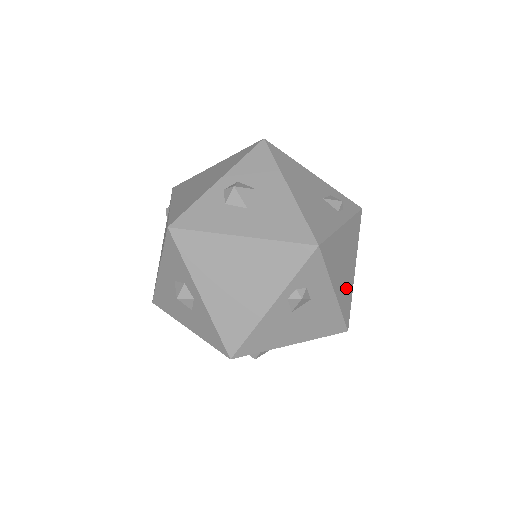
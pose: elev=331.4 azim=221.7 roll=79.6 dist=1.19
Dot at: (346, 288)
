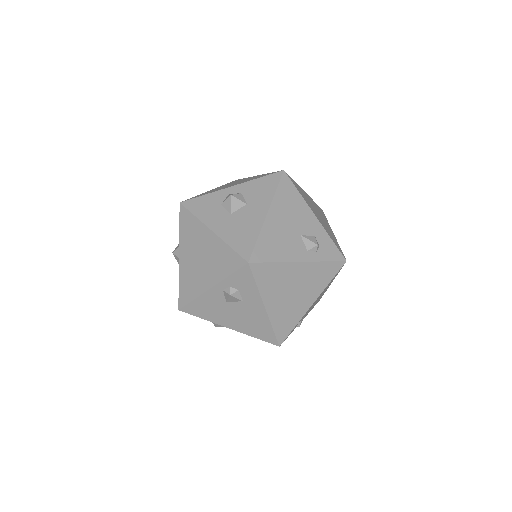
Dot at: (288, 312)
